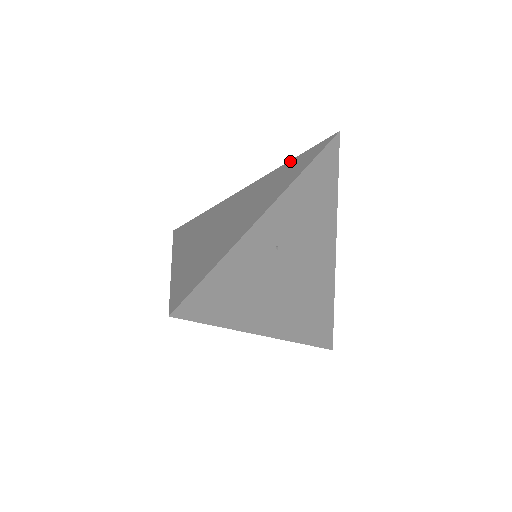
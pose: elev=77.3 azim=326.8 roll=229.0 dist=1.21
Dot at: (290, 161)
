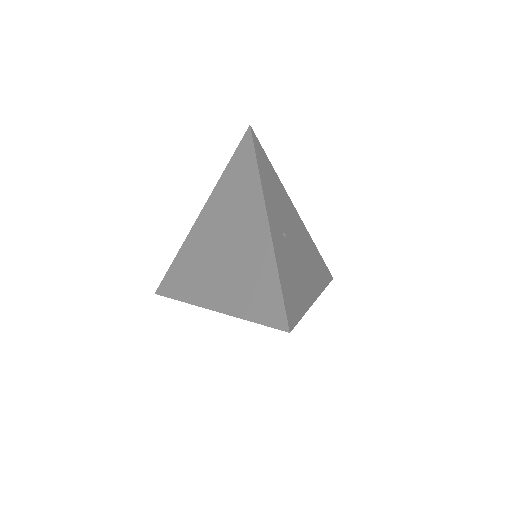
Dot at: (225, 171)
